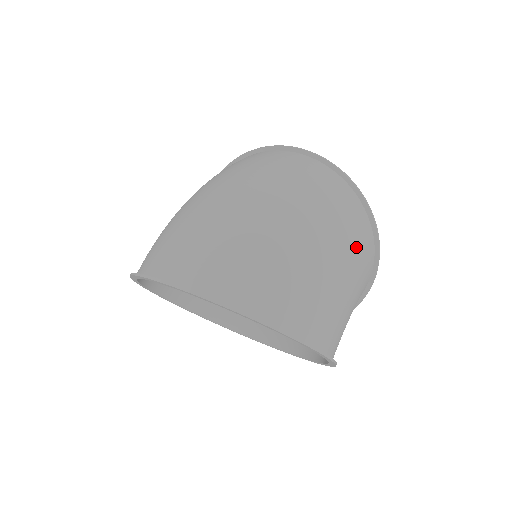
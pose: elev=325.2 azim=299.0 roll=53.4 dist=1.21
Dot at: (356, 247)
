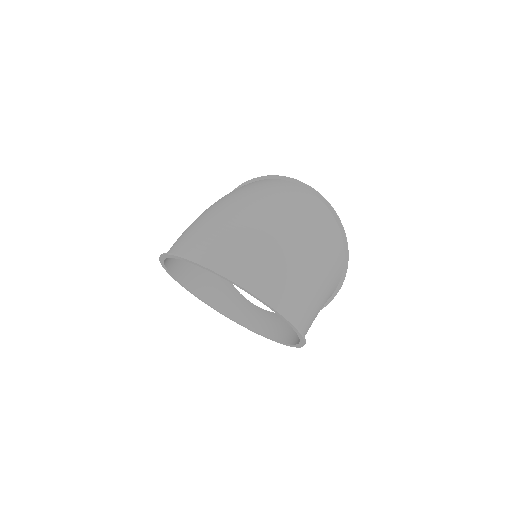
Dot at: (332, 260)
